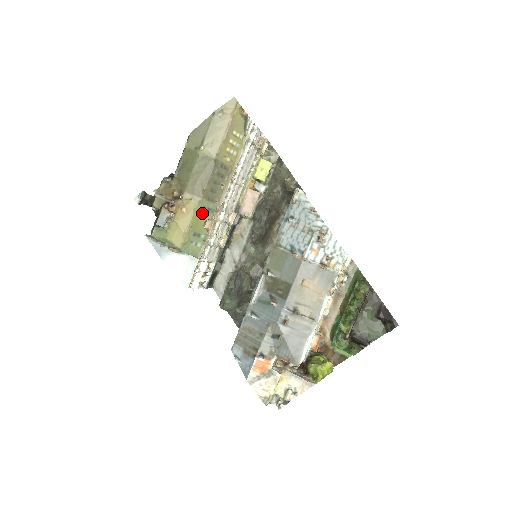
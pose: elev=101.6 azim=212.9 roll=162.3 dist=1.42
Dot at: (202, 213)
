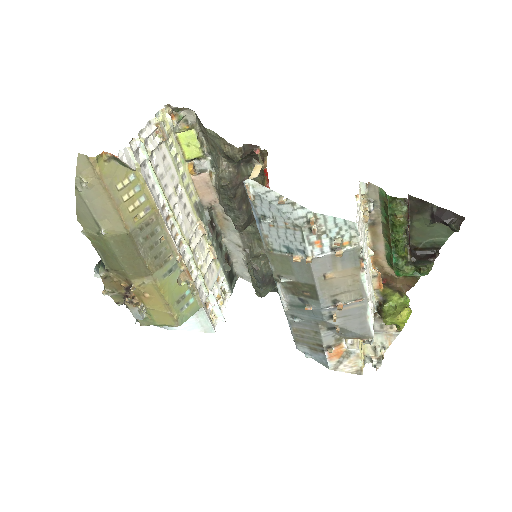
Dot at: (167, 282)
